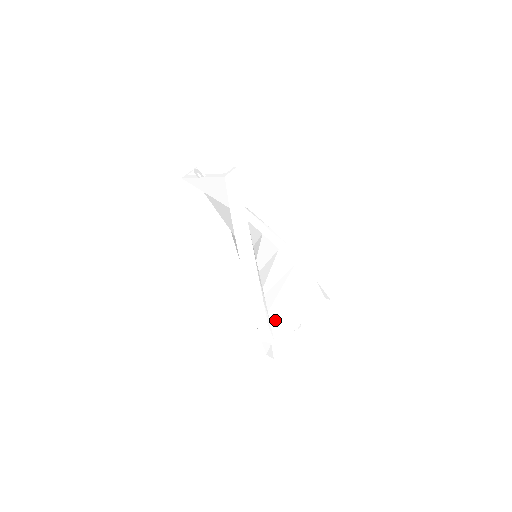
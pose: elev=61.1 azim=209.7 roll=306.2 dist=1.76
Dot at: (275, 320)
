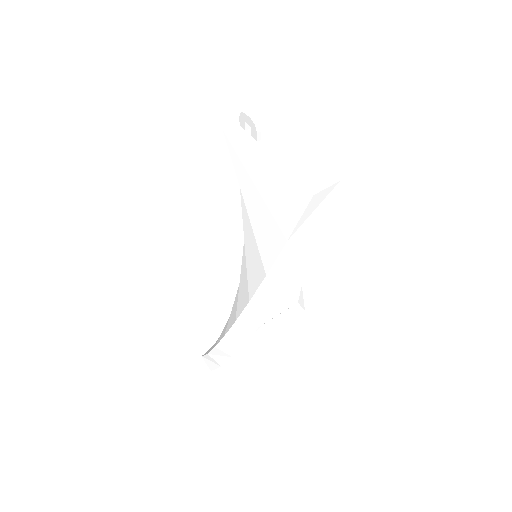
Dot at: occluded
